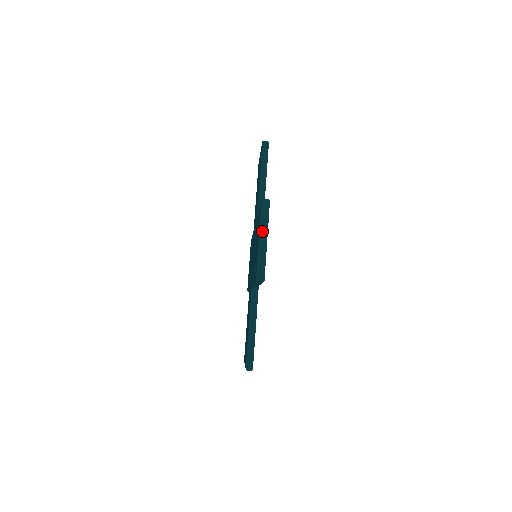
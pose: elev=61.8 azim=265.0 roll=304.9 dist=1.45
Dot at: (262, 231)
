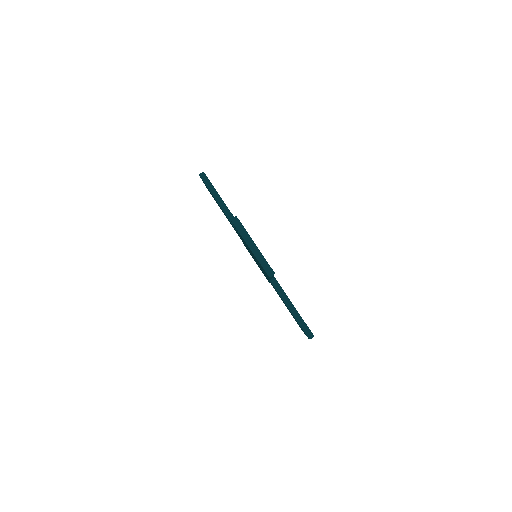
Dot at: occluded
